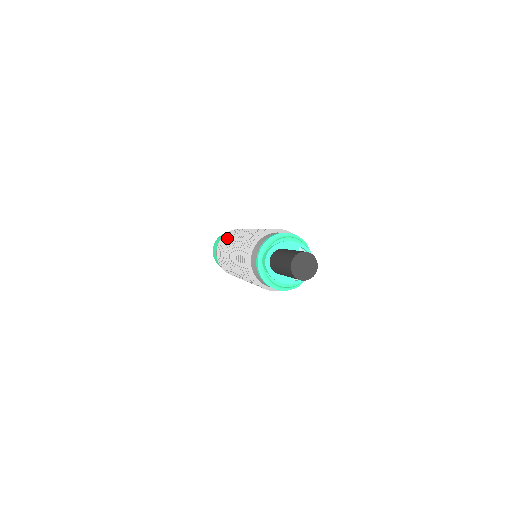
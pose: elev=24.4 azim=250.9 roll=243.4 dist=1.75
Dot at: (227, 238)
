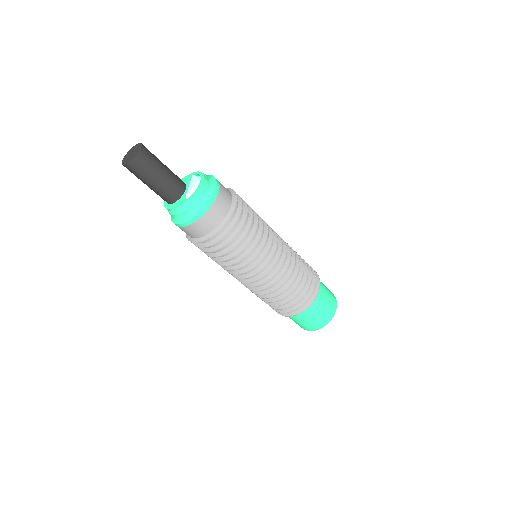
Dot at: occluded
